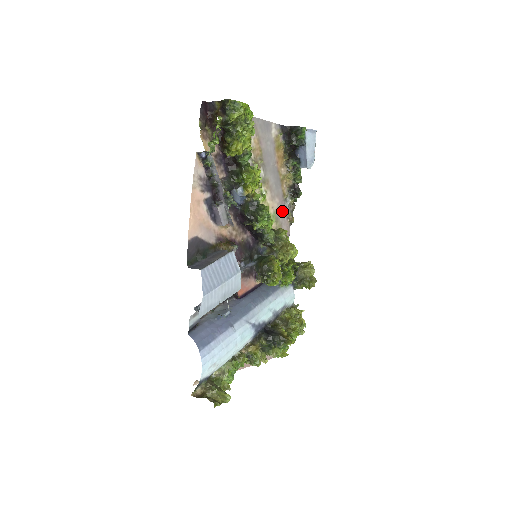
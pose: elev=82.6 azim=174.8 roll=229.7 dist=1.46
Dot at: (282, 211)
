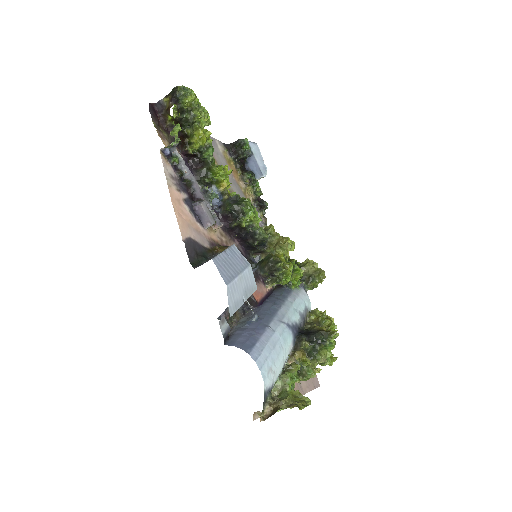
Dot at: occluded
